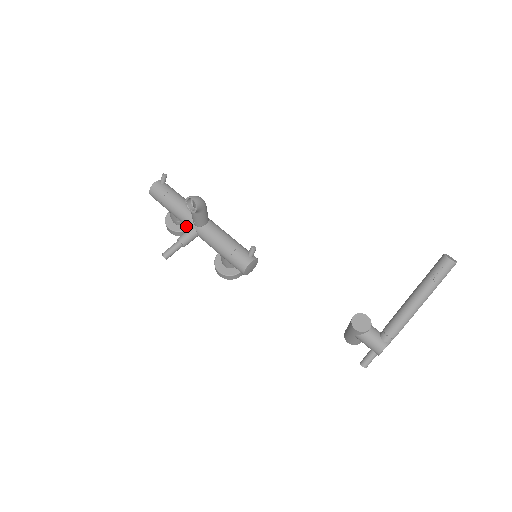
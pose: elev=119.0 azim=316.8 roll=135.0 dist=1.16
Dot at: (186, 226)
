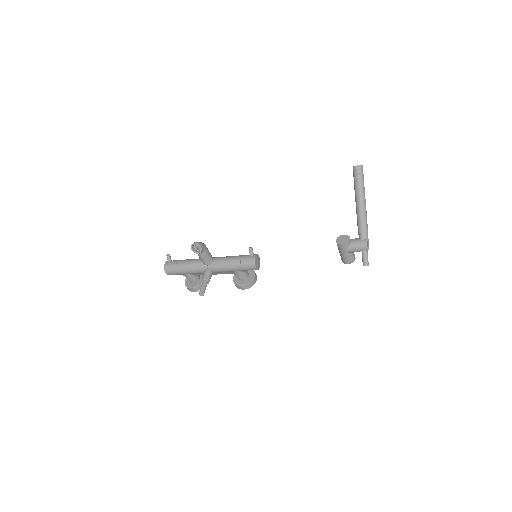
Dot at: occluded
